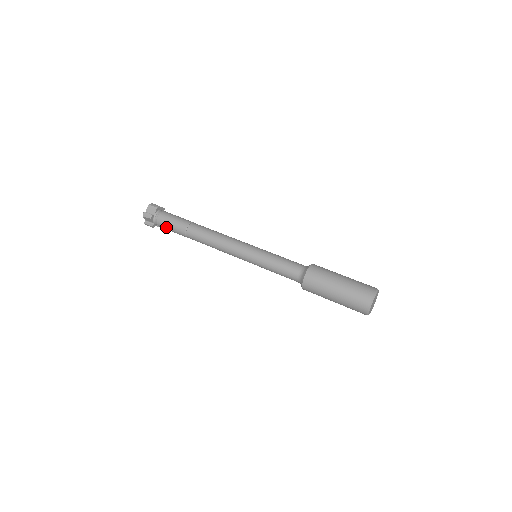
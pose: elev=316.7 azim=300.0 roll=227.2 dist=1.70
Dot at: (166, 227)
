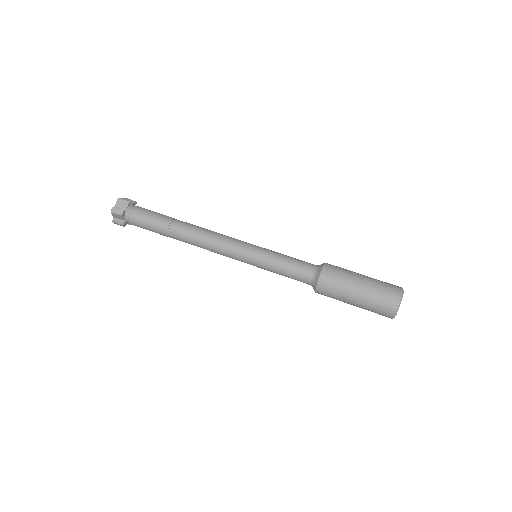
Dot at: occluded
